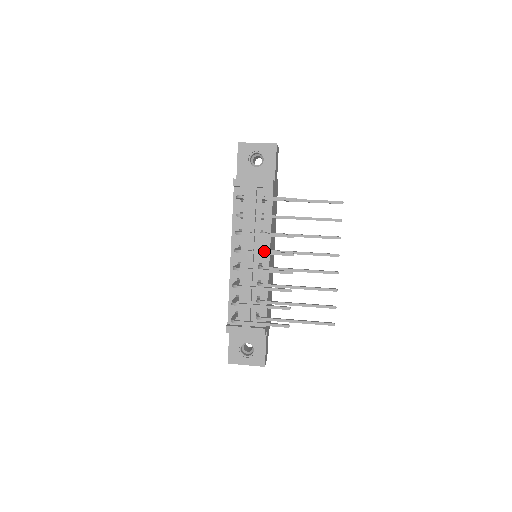
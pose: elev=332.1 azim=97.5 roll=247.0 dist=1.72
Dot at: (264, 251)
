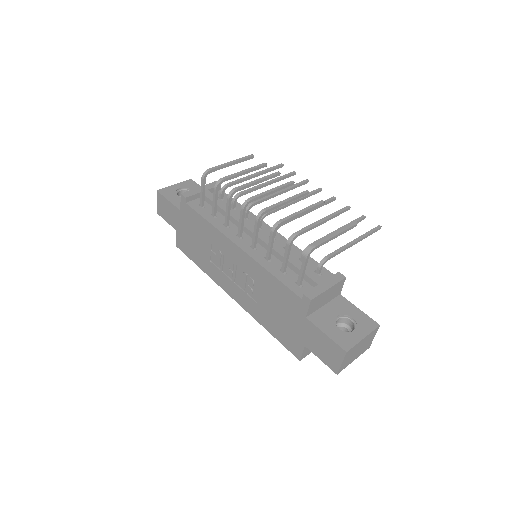
Dot at: occluded
